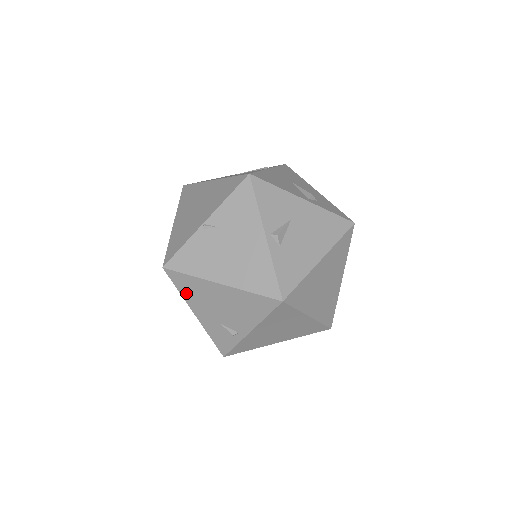
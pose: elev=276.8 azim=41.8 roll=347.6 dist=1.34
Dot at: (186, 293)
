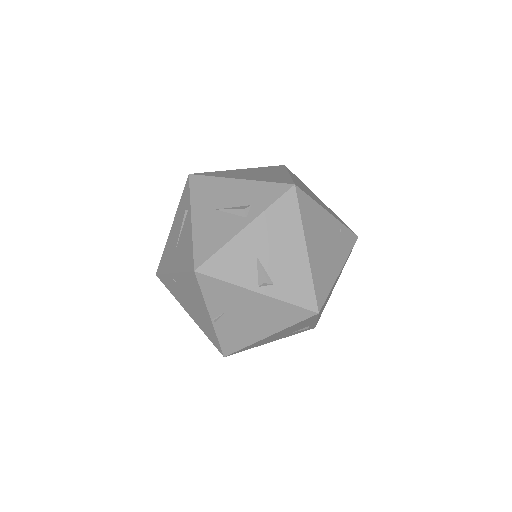
Dot at: occluded
